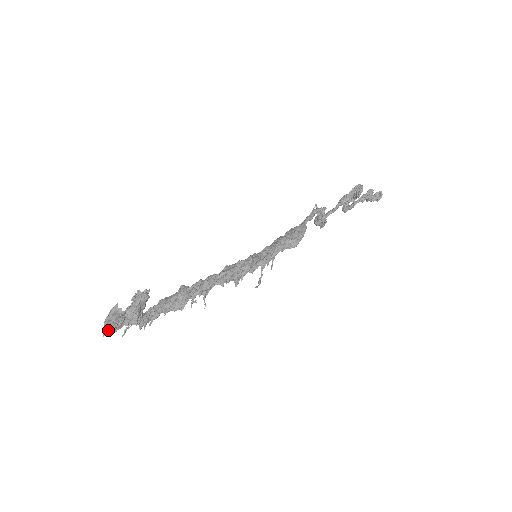
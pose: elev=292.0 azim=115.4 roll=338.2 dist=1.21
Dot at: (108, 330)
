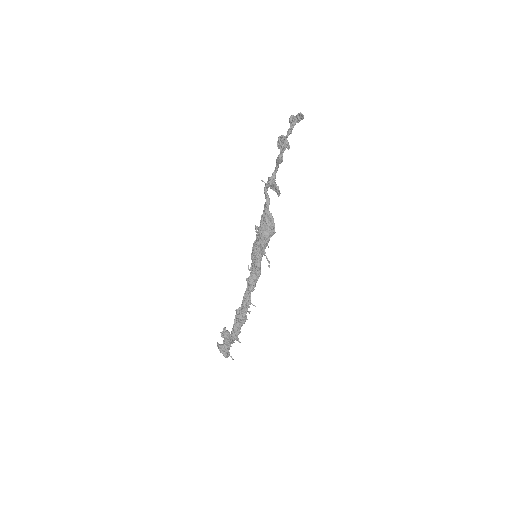
Dot at: (227, 356)
